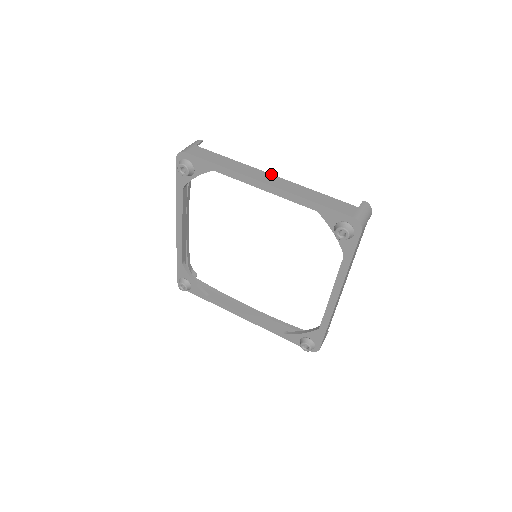
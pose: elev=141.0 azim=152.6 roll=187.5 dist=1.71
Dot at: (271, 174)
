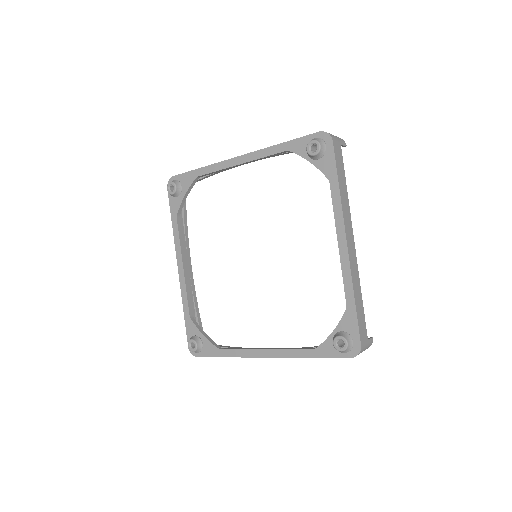
Dot at: occluded
